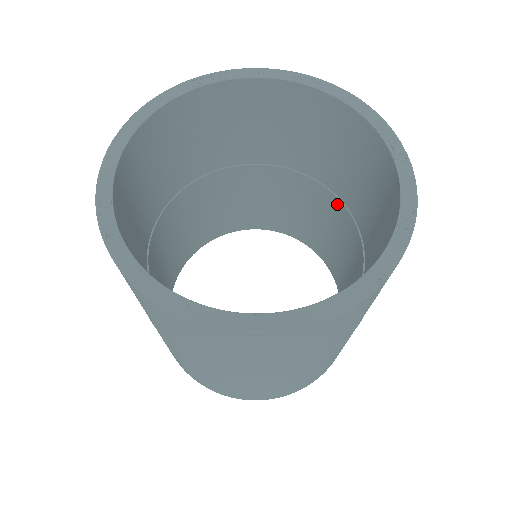
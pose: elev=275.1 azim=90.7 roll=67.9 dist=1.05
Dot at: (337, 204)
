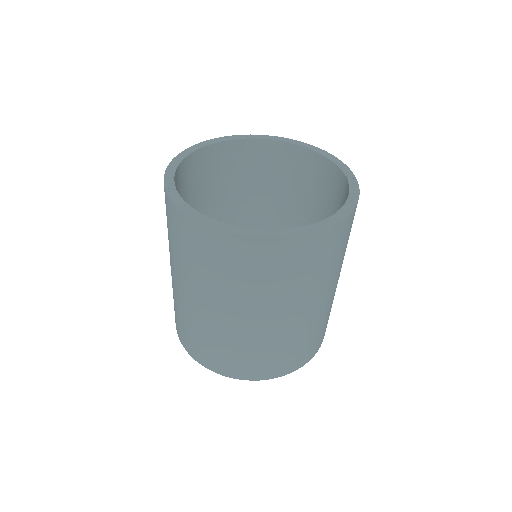
Dot at: occluded
